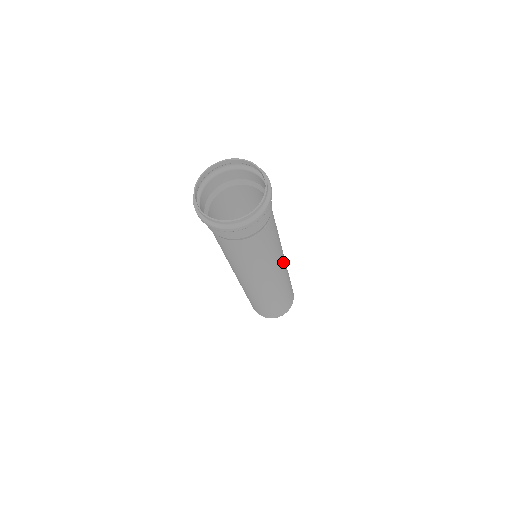
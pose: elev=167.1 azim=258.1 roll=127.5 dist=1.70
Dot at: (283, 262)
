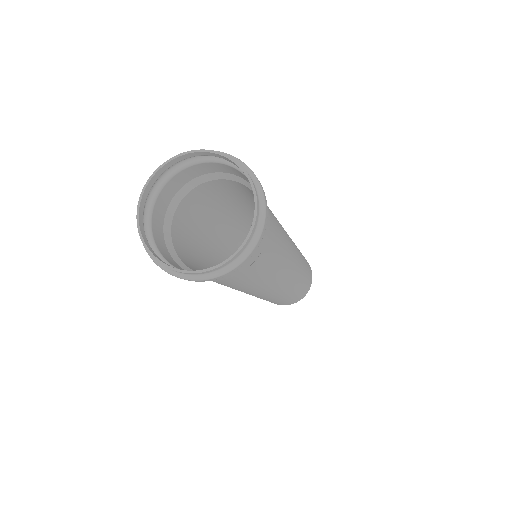
Dot at: (291, 273)
